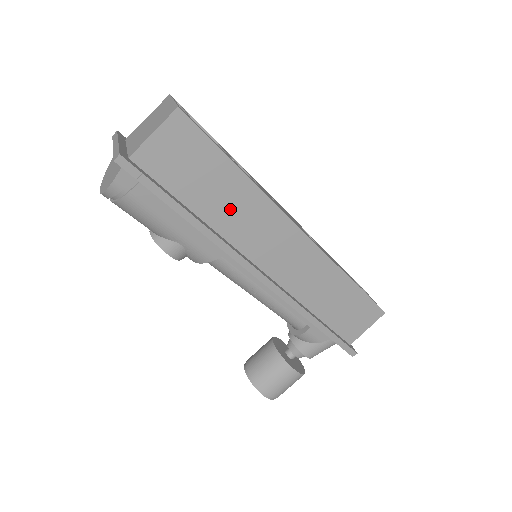
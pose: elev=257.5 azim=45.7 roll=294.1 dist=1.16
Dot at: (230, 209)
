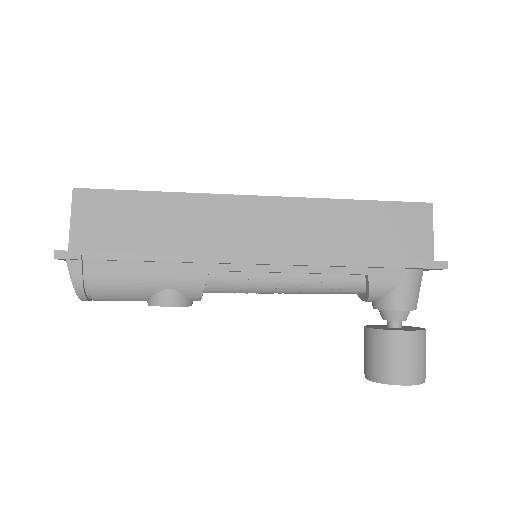
Dot at: (179, 227)
